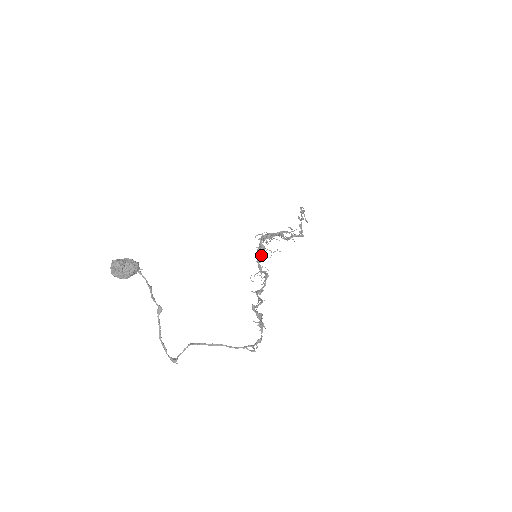
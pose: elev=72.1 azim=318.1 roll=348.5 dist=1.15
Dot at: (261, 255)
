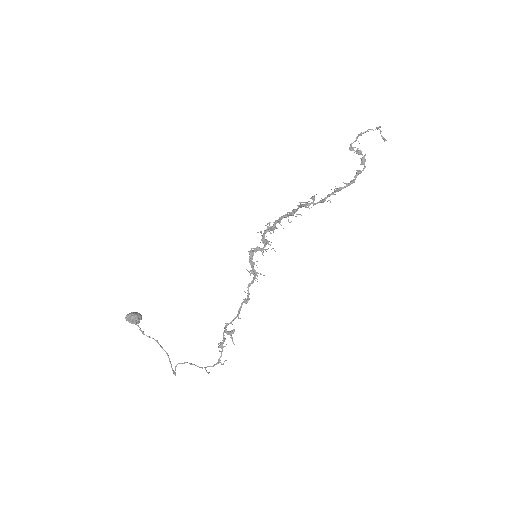
Dot at: (251, 260)
